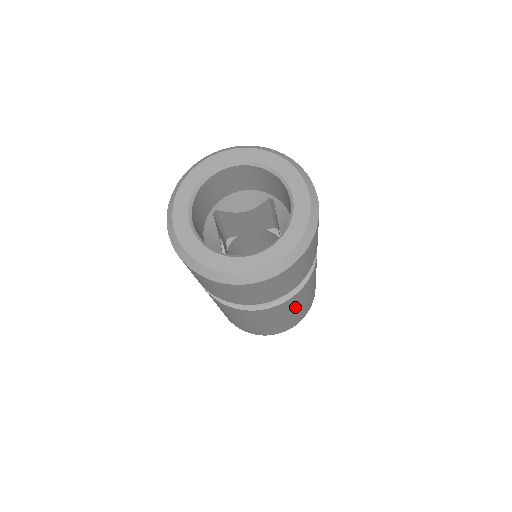
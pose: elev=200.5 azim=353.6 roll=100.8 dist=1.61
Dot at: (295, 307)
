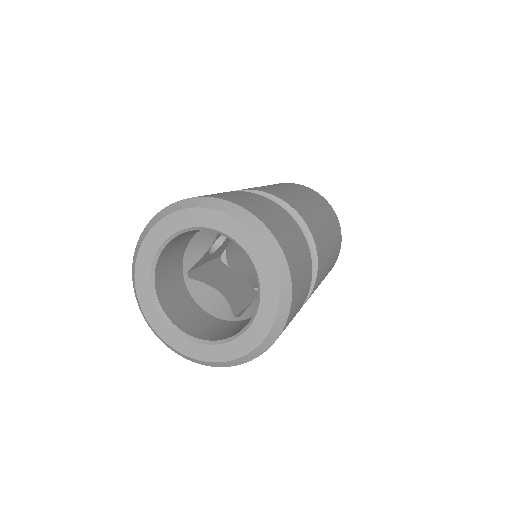
Dot at: occluded
